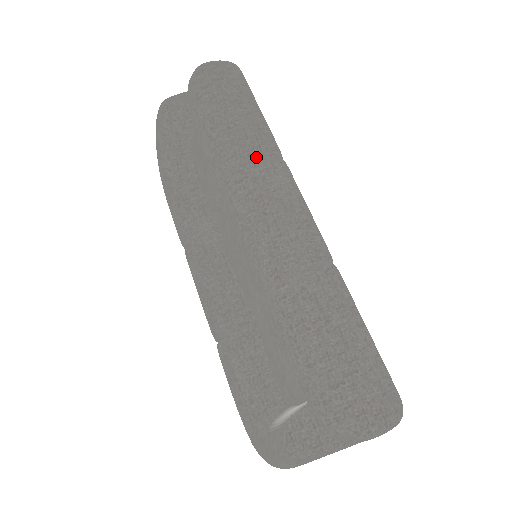
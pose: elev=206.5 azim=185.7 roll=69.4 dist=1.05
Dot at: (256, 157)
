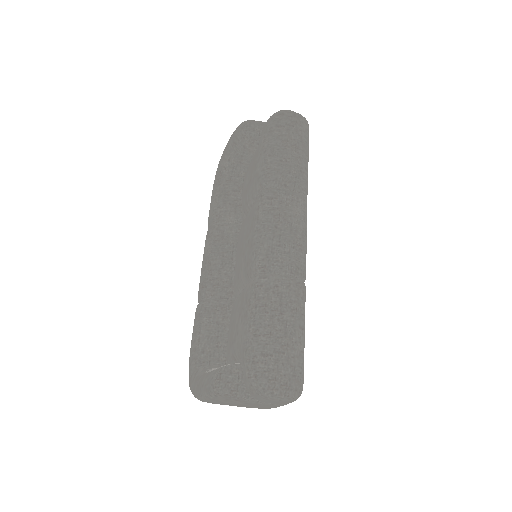
Dot at: (289, 188)
